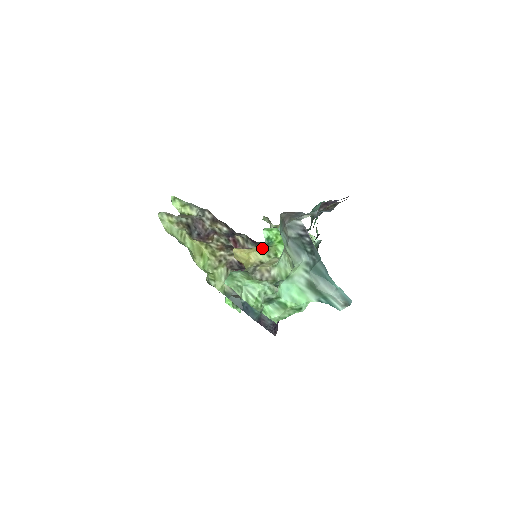
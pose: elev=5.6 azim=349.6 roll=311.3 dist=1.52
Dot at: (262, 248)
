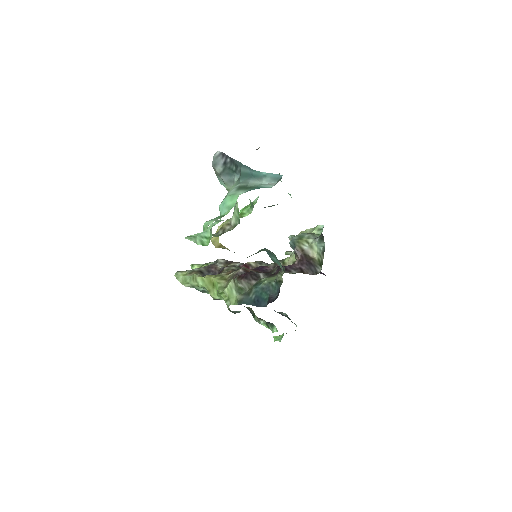
Dot at: (228, 219)
